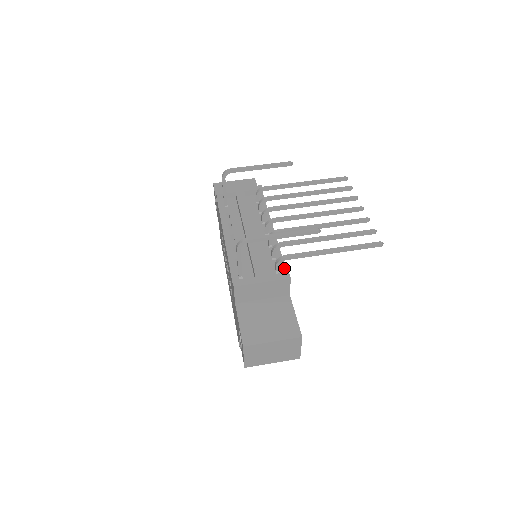
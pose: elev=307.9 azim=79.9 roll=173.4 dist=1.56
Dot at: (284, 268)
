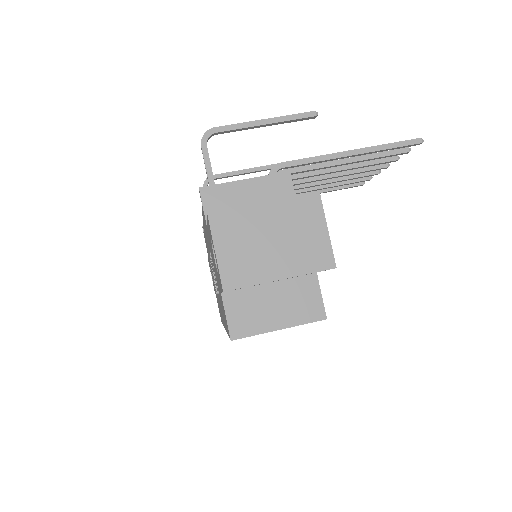
Dot at: occluded
